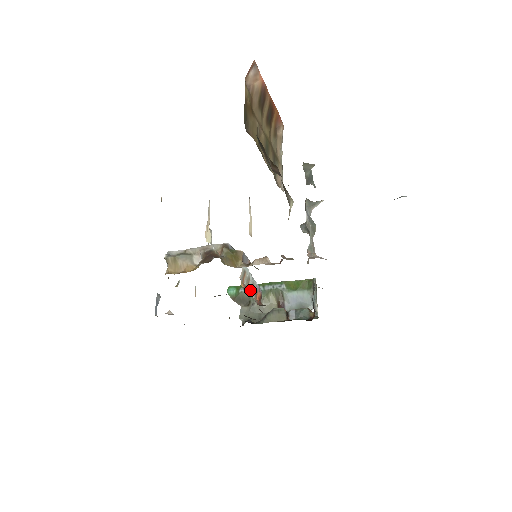
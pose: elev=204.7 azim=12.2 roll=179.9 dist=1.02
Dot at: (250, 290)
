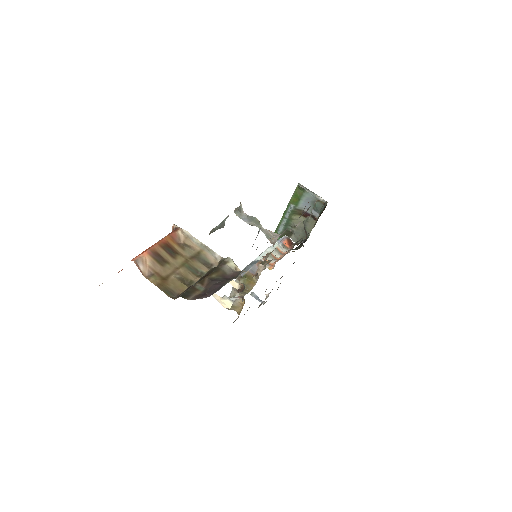
Dot at: (278, 254)
